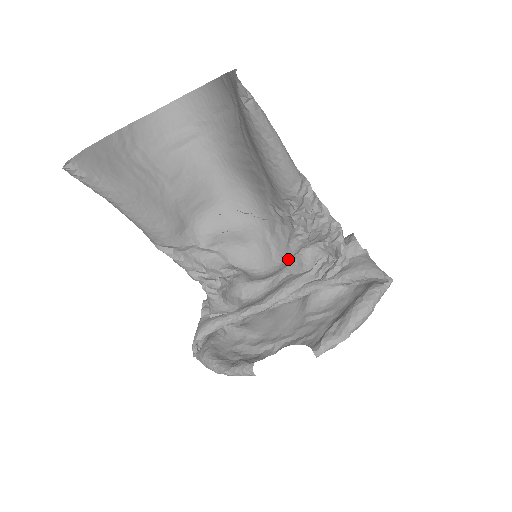
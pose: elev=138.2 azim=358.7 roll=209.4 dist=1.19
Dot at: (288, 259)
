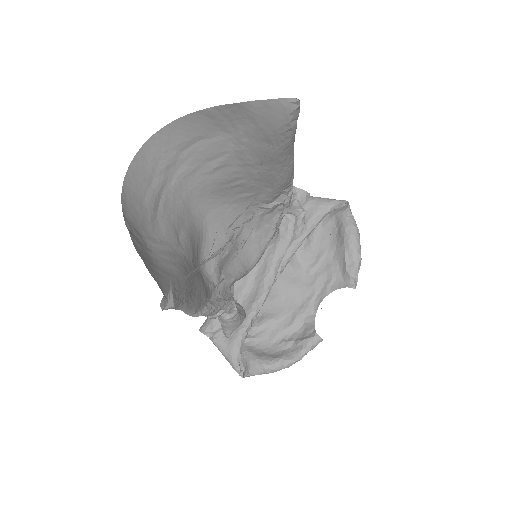
Dot at: occluded
